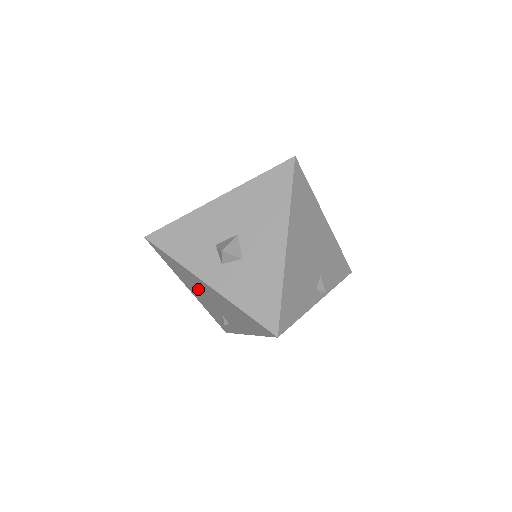
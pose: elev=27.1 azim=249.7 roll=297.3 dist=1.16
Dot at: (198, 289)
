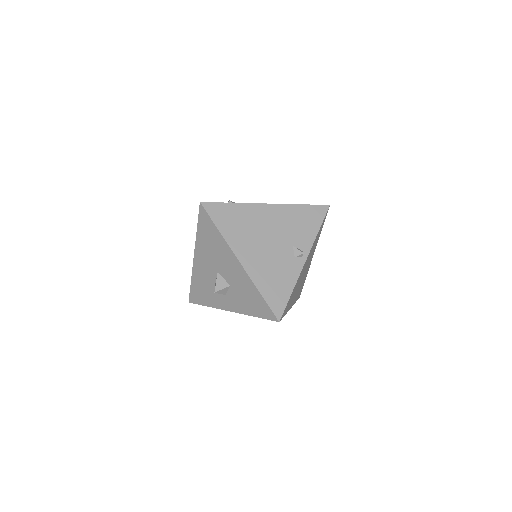
Dot at: occluded
